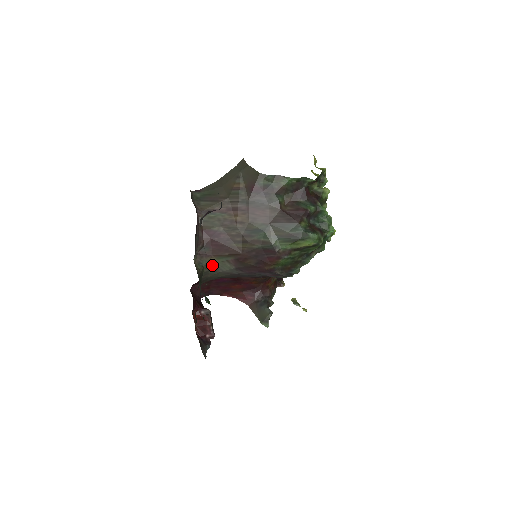
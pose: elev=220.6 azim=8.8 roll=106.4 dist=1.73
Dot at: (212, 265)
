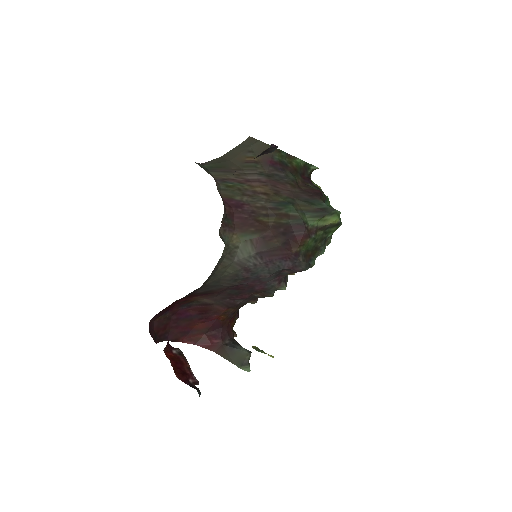
Dot at: (232, 246)
